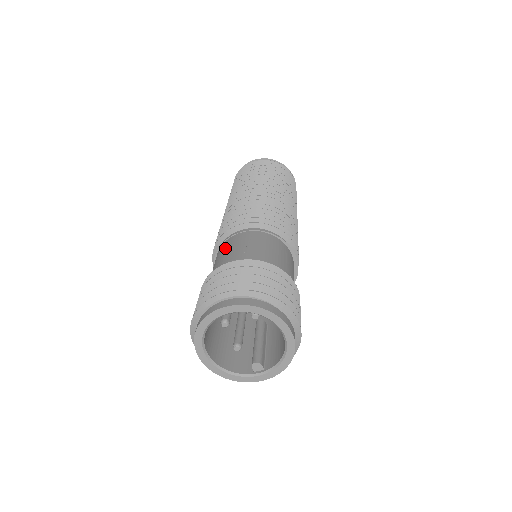
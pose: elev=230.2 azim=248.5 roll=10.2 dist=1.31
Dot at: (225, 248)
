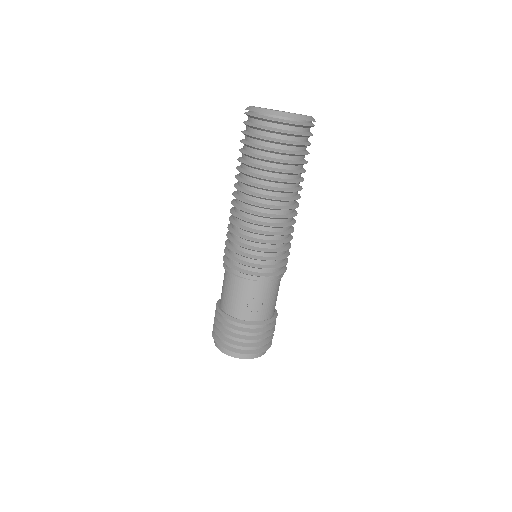
Dot at: (247, 292)
